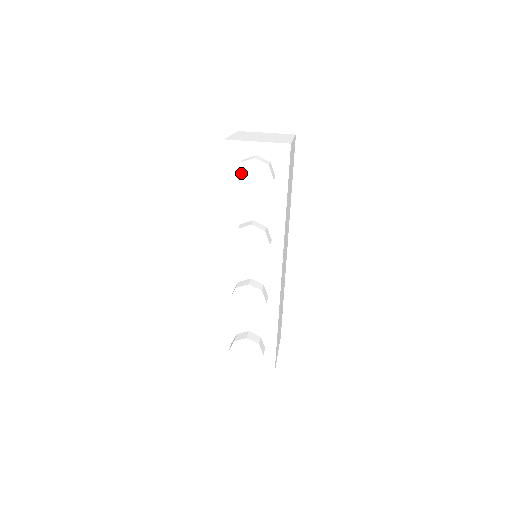
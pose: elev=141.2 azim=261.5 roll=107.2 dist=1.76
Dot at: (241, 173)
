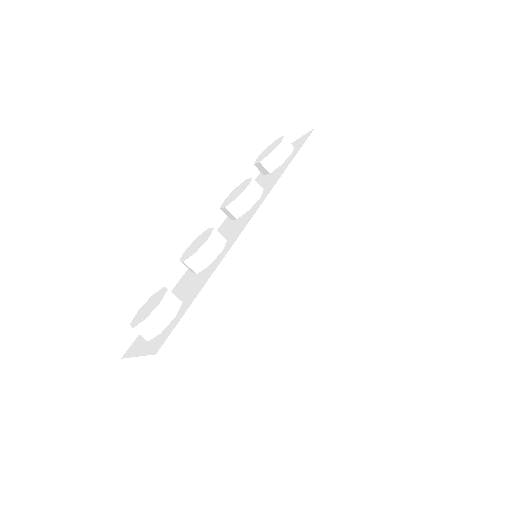
Dot at: occluded
